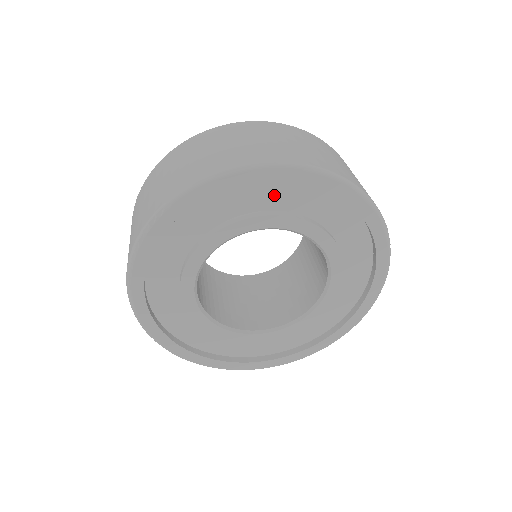
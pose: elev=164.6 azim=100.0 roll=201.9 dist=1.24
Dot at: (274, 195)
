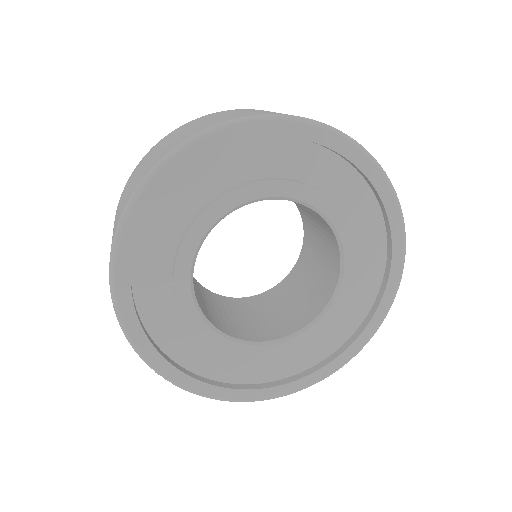
Dot at: (260, 159)
